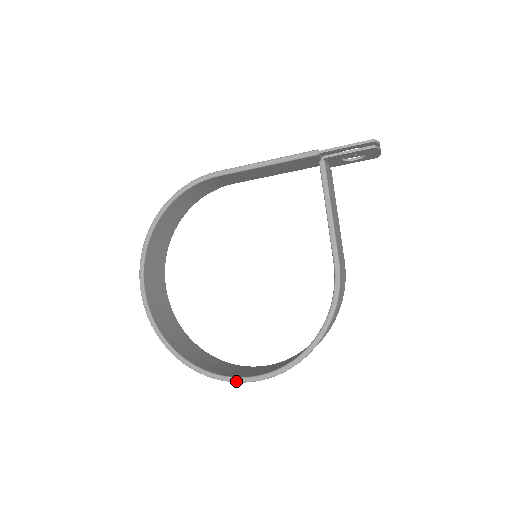
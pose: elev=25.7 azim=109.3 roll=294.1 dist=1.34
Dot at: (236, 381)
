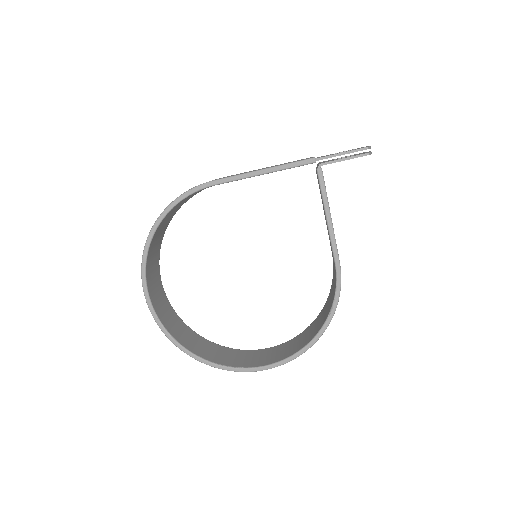
Dot at: (251, 371)
